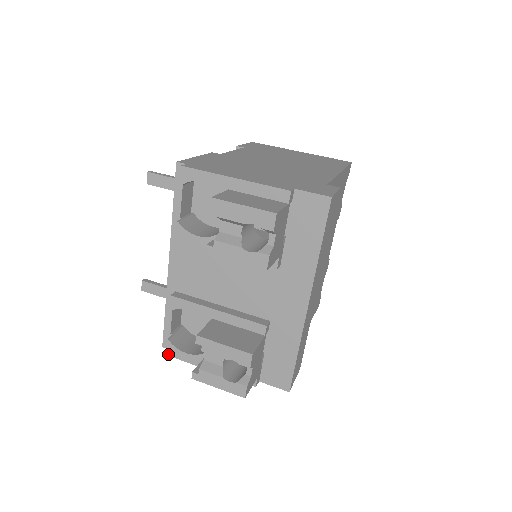
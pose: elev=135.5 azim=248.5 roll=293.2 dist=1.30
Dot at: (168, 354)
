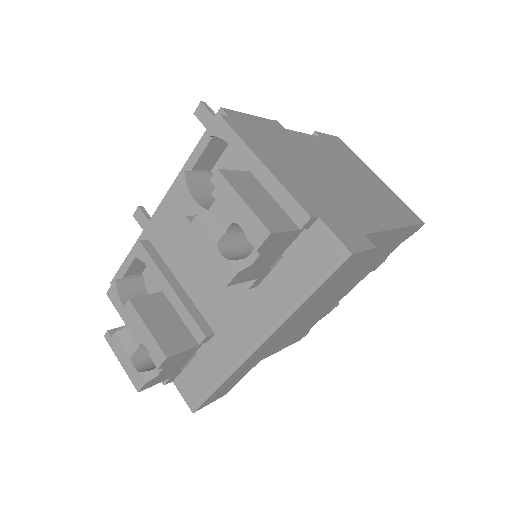
Dot at: (108, 294)
